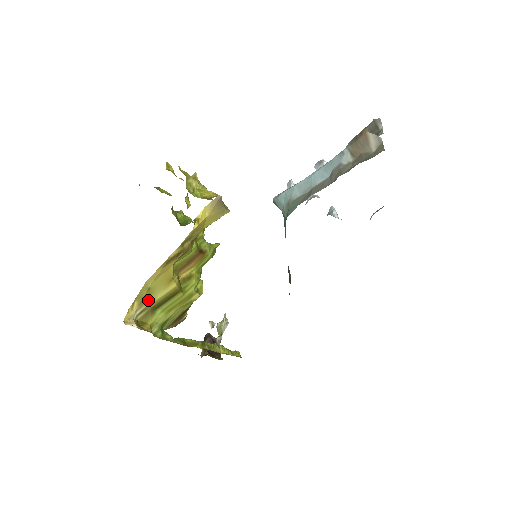
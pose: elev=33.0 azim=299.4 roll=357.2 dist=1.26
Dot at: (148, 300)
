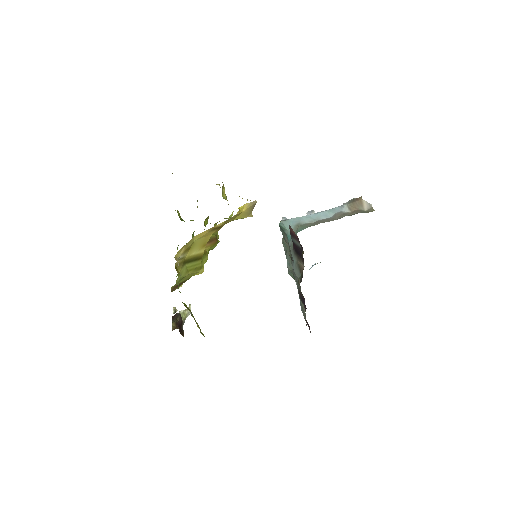
Dot at: (187, 252)
